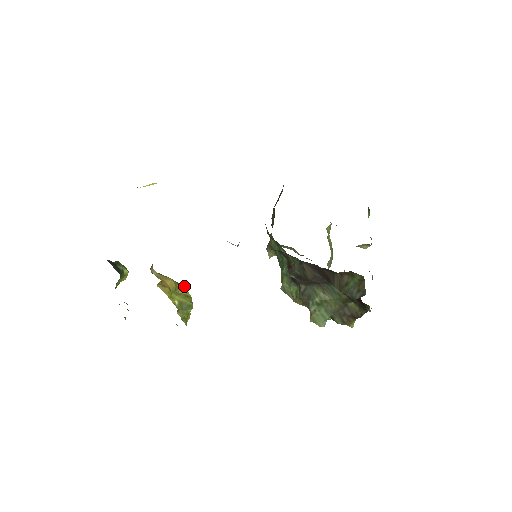
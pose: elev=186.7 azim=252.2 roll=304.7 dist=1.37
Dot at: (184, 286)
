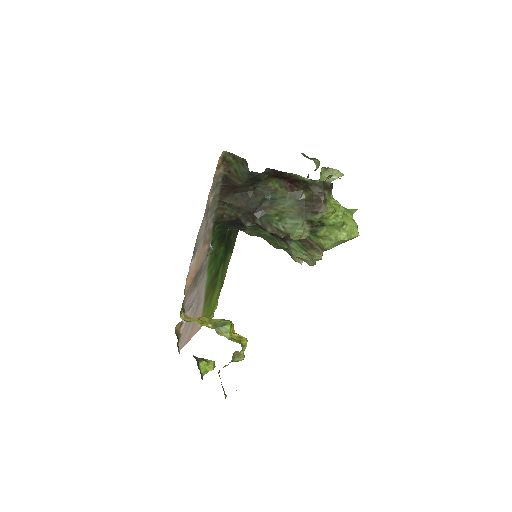
Dot at: occluded
